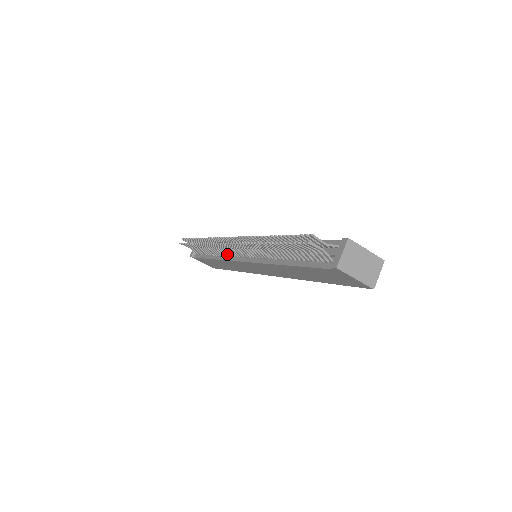
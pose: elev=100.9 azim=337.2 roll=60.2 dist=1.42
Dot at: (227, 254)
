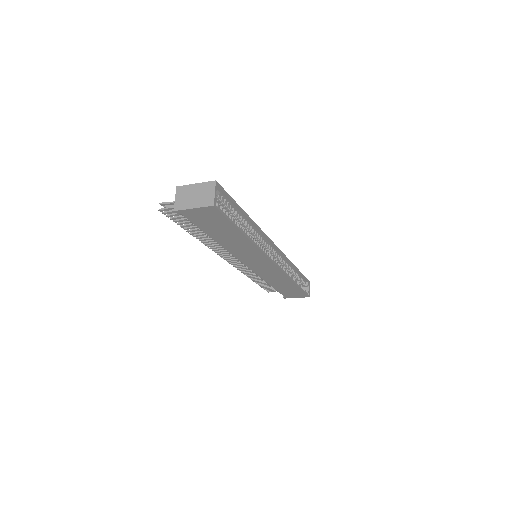
Dot at: occluded
